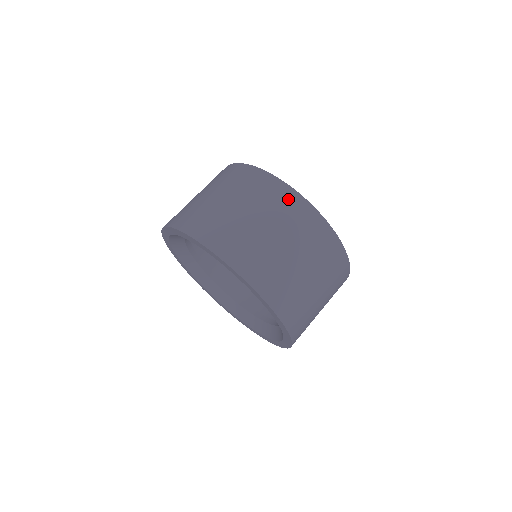
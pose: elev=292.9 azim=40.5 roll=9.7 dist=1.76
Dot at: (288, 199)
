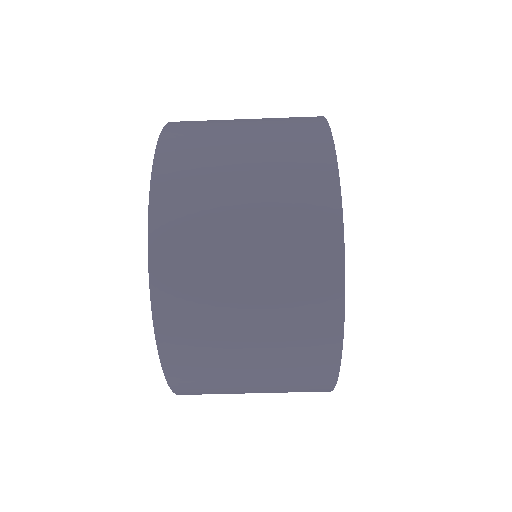
Dot at: occluded
